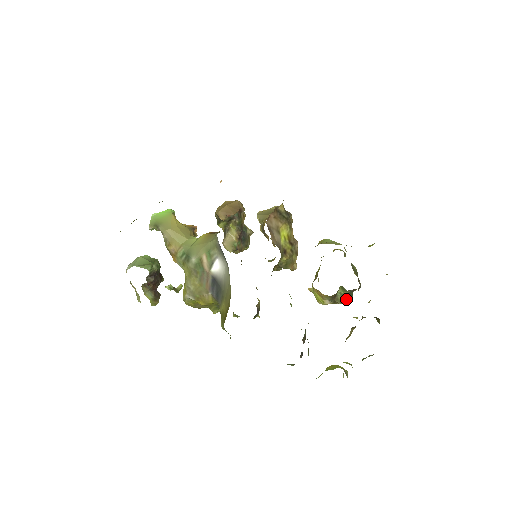
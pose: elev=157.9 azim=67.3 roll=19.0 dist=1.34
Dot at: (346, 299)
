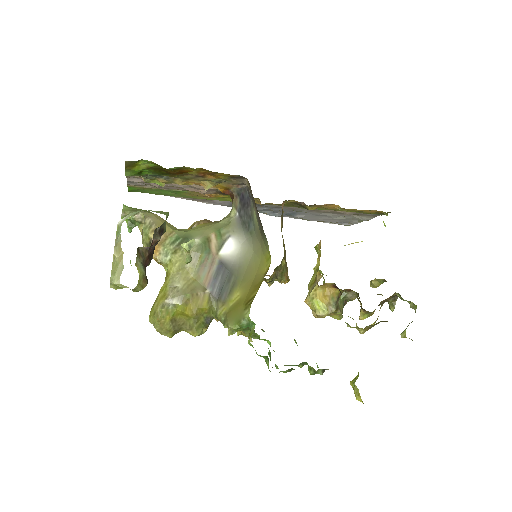
Dot at: (342, 311)
